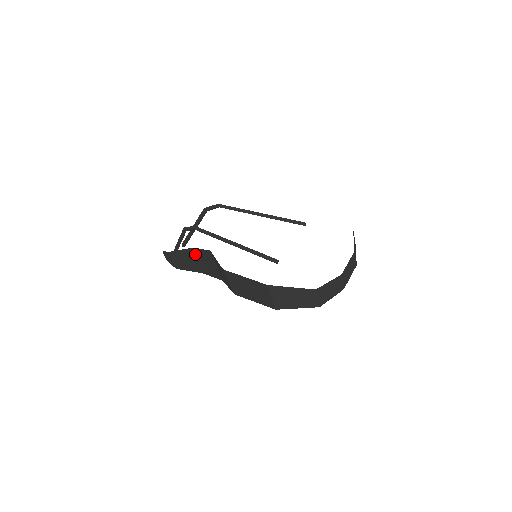
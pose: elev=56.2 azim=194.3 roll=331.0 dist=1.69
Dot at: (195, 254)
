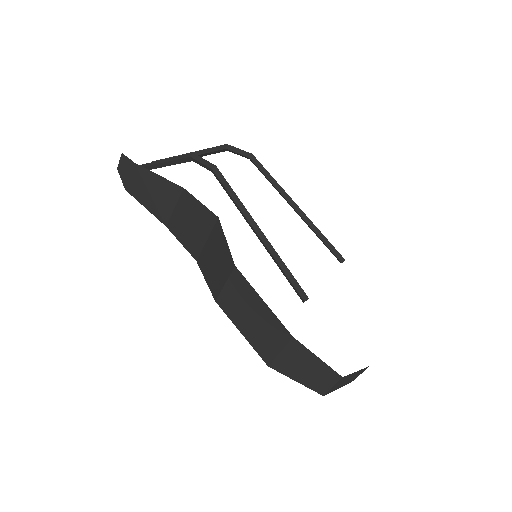
Dot at: (177, 197)
